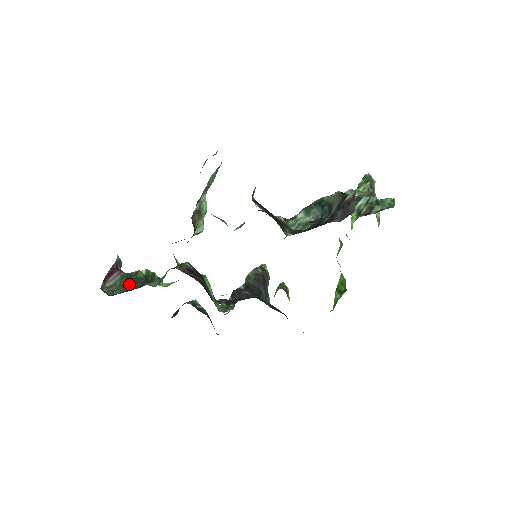
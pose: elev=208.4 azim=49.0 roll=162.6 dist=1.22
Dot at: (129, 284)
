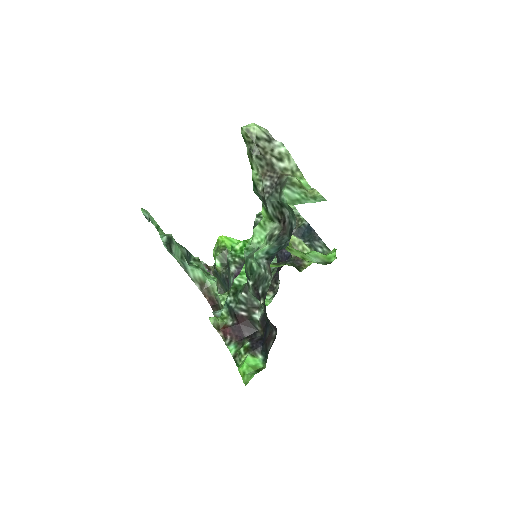
Dot at: (222, 283)
